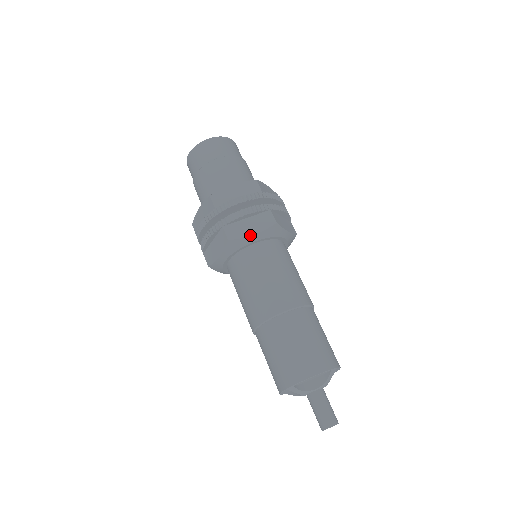
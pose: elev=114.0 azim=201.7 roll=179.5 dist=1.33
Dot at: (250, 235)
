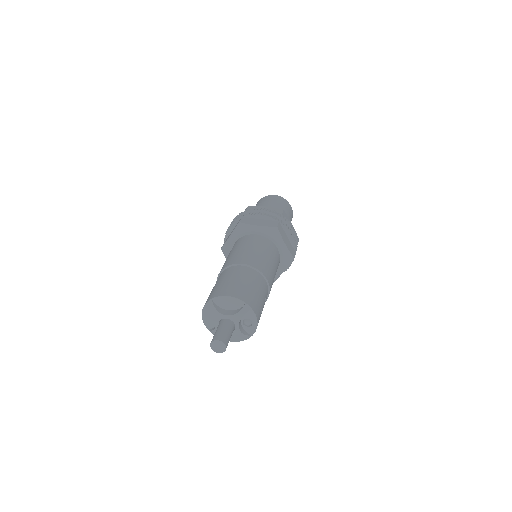
Dot at: (255, 225)
